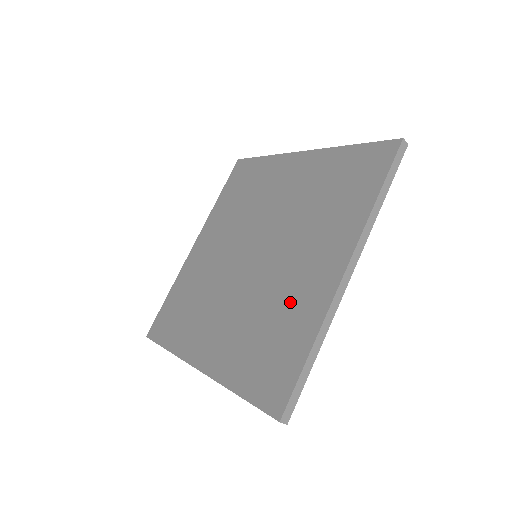
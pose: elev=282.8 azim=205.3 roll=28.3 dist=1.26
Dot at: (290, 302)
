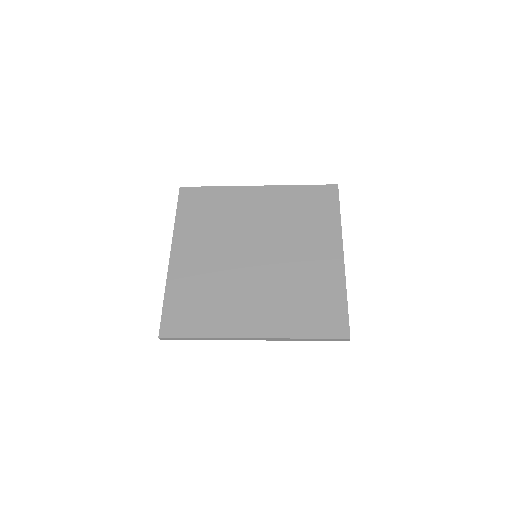
Dot at: (314, 277)
